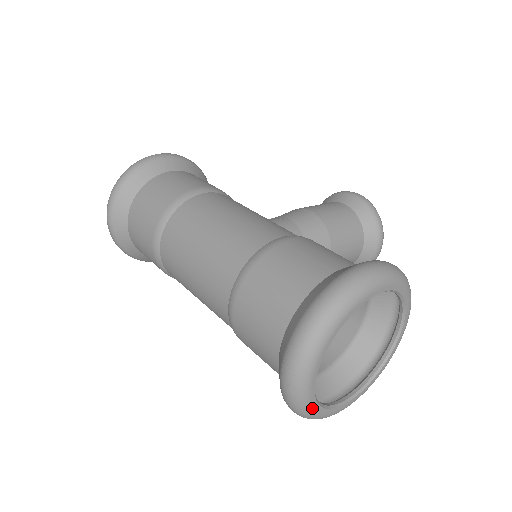
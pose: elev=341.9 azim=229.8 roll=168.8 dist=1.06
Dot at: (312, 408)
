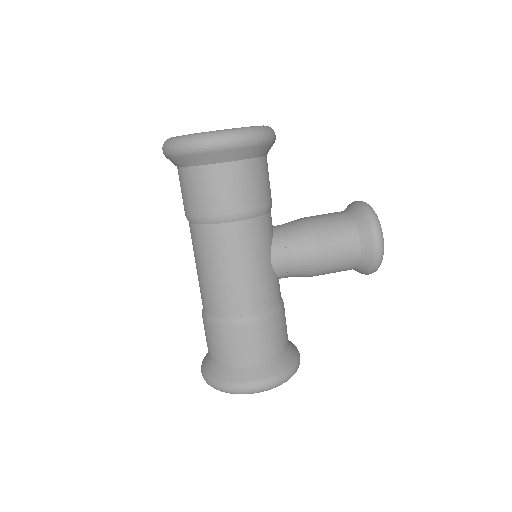
Dot at: occluded
